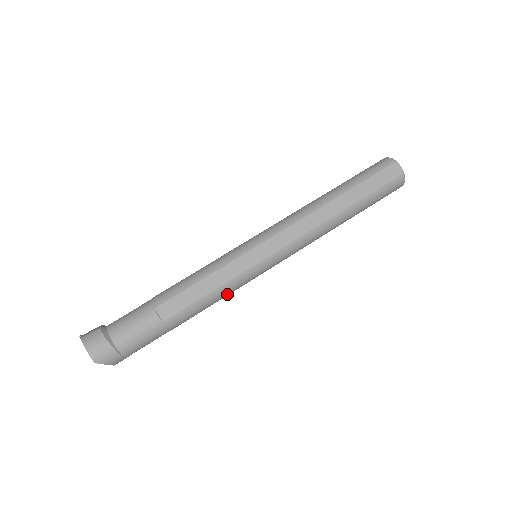
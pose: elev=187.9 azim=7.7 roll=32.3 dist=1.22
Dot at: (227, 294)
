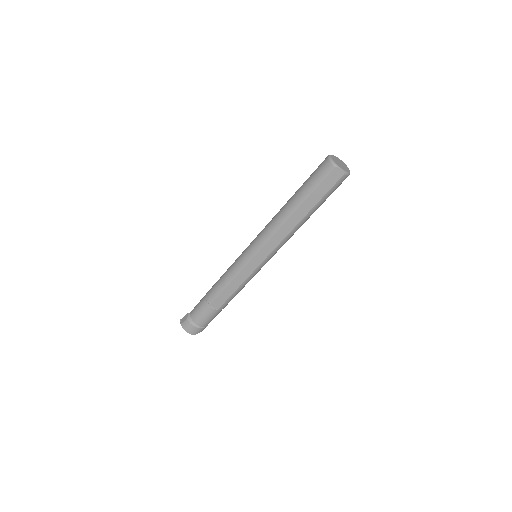
Dot at: occluded
